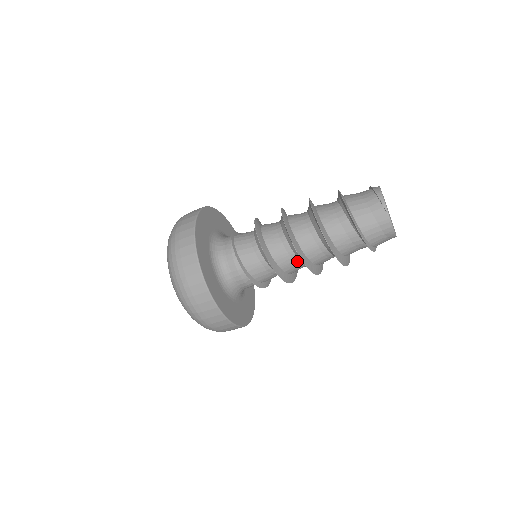
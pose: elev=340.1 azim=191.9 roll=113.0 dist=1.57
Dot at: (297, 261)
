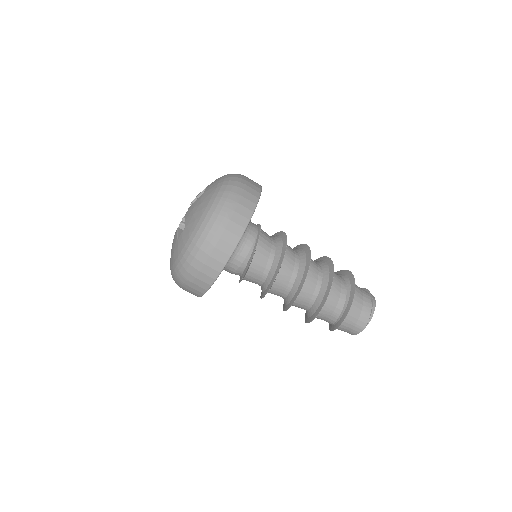
Dot at: (285, 294)
